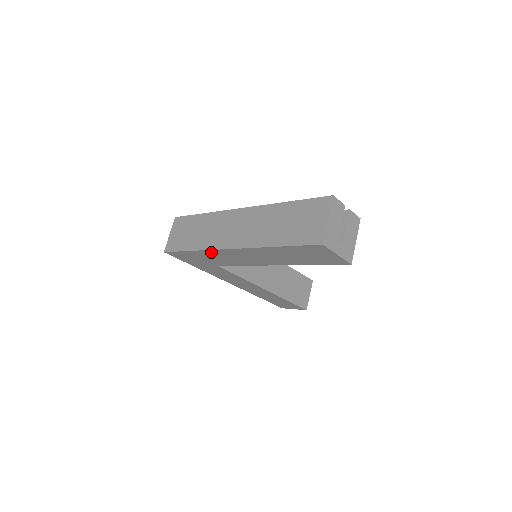
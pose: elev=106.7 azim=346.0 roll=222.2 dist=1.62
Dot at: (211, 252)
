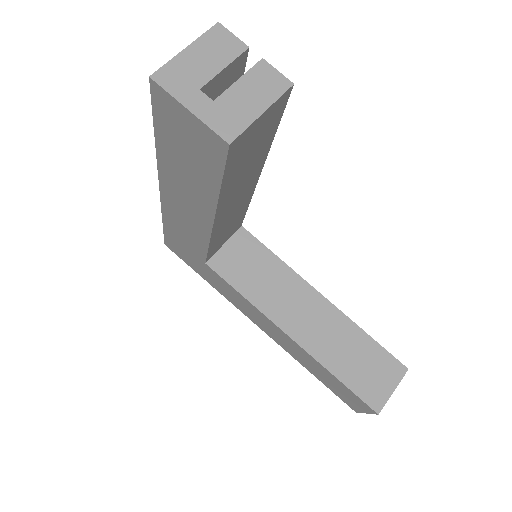
Dot at: (168, 216)
